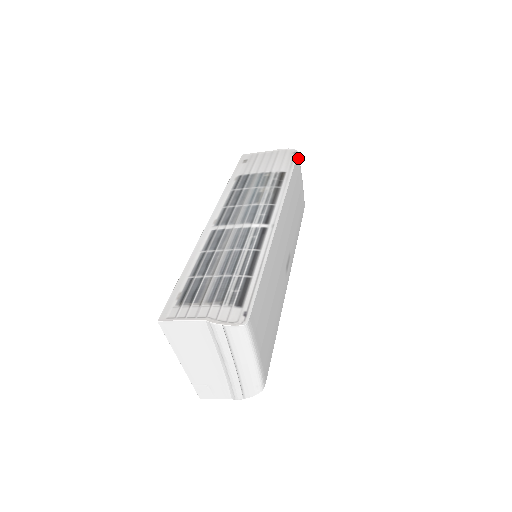
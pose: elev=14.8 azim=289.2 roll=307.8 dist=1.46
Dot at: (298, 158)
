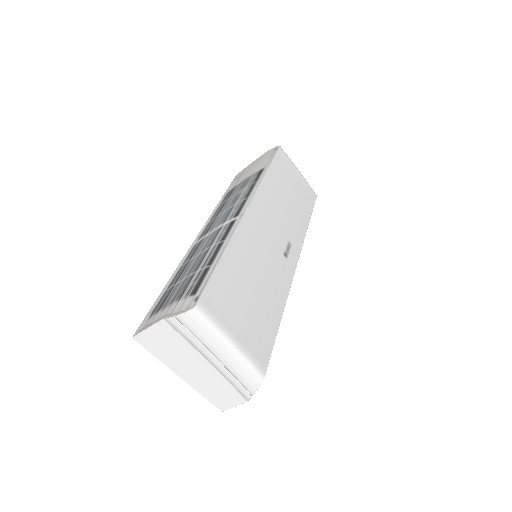
Dot at: (282, 152)
